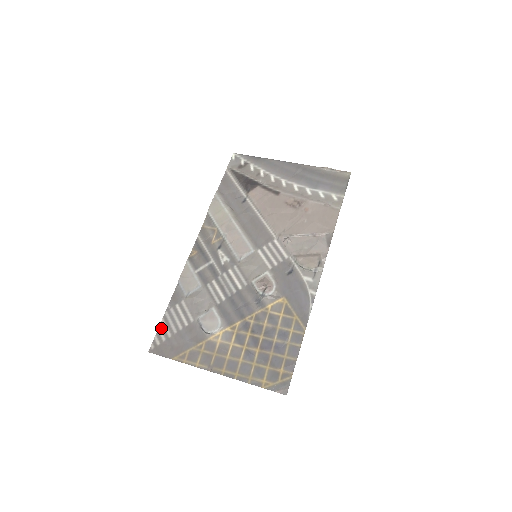
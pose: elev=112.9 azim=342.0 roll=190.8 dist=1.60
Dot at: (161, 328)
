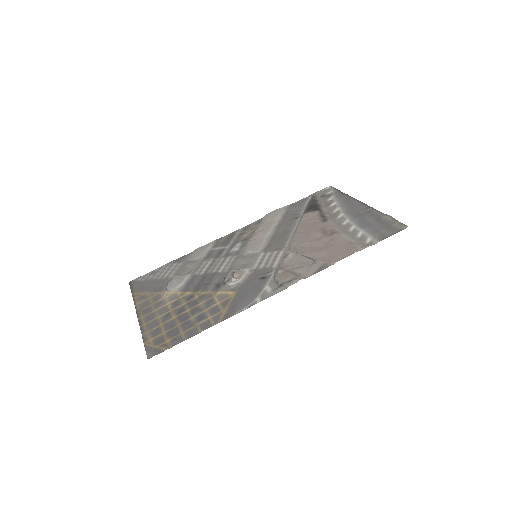
Dot at: (152, 272)
